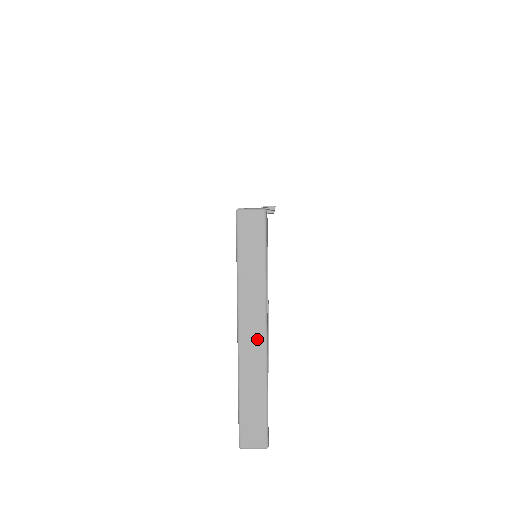
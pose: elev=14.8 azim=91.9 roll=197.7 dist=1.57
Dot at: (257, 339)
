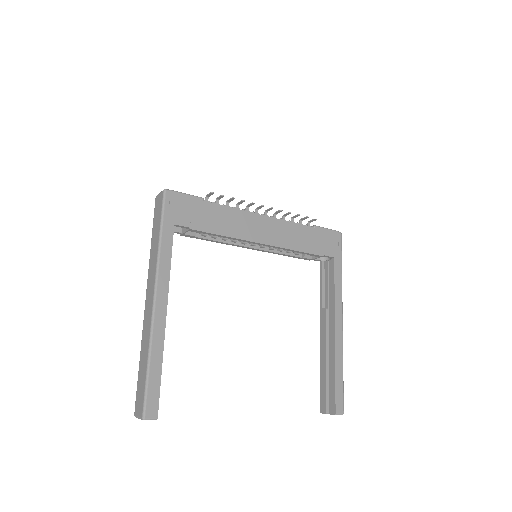
Dot at: (150, 306)
